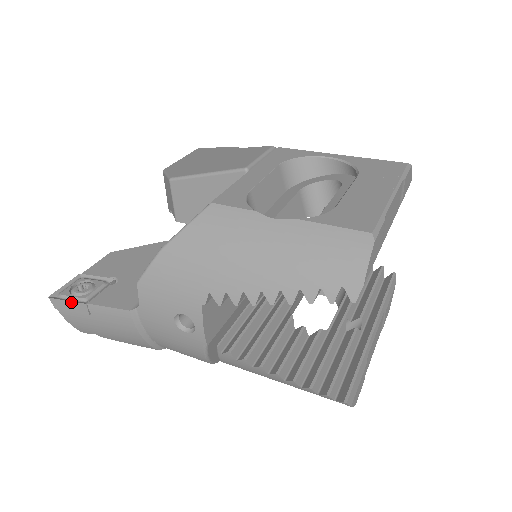
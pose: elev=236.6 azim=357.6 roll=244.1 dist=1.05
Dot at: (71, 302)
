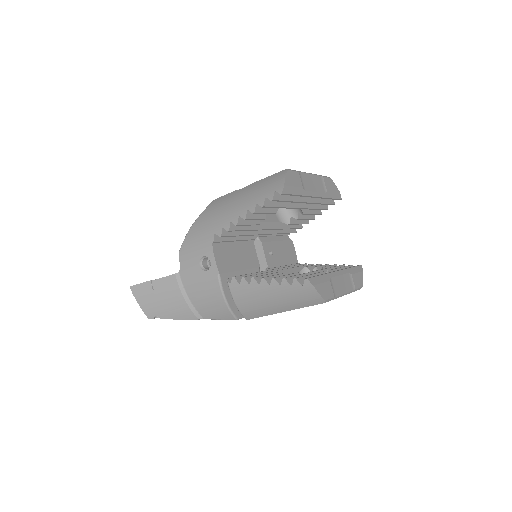
Dot at: (142, 284)
